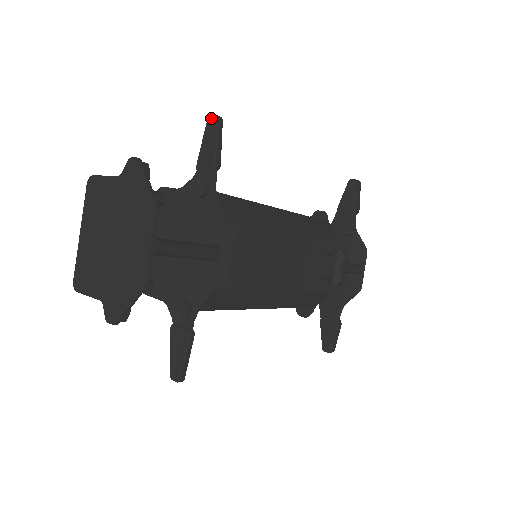
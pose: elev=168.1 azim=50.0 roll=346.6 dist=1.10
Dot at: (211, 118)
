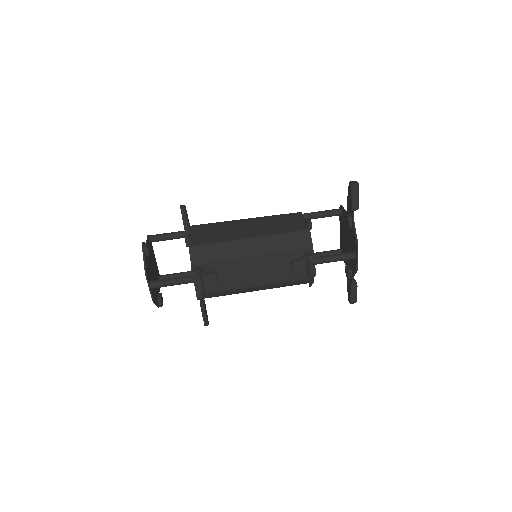
Dot at: (180, 207)
